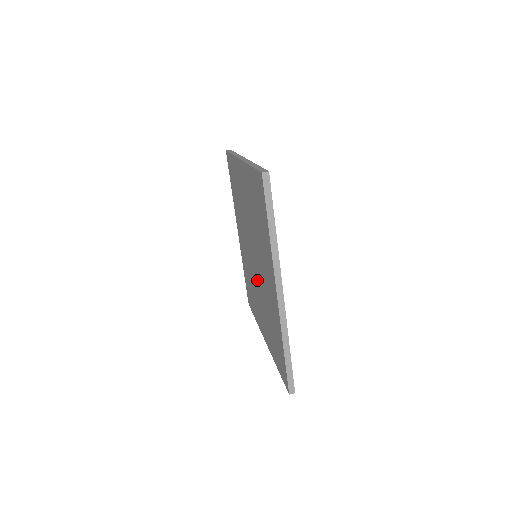
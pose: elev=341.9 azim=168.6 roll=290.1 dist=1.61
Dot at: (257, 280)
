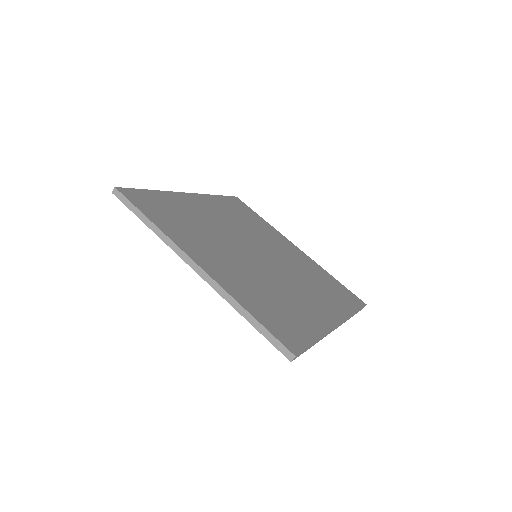
Dot at: occluded
